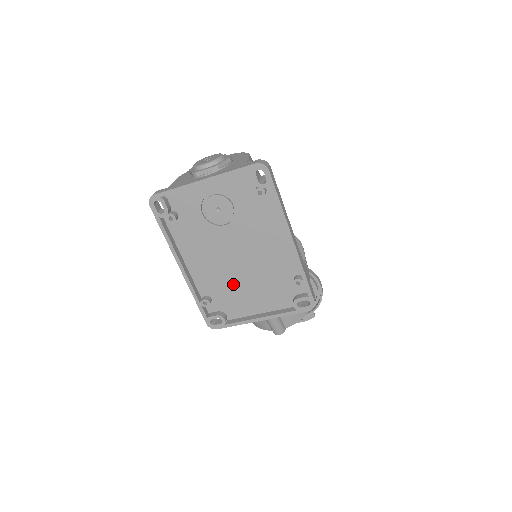
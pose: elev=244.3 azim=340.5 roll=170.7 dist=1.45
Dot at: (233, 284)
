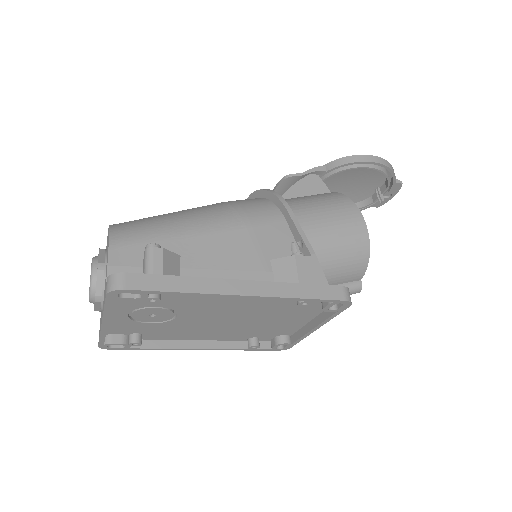
Dot at: (254, 326)
